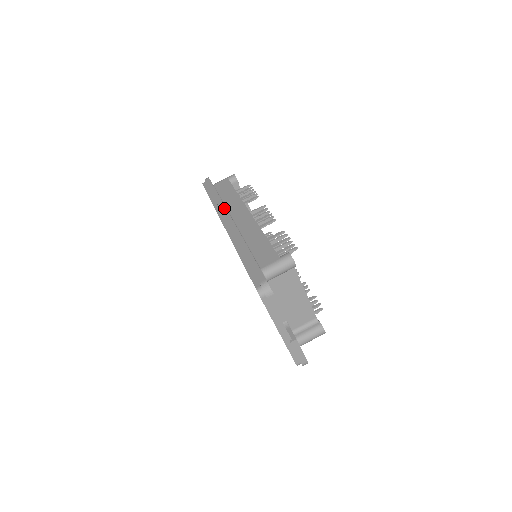
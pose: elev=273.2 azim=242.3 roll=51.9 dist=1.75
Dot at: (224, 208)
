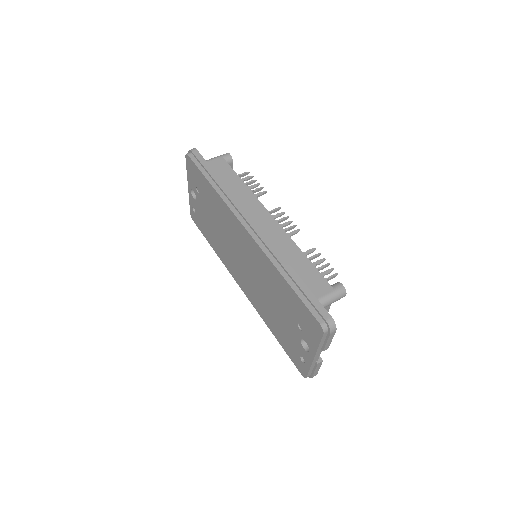
Dot at: (239, 204)
